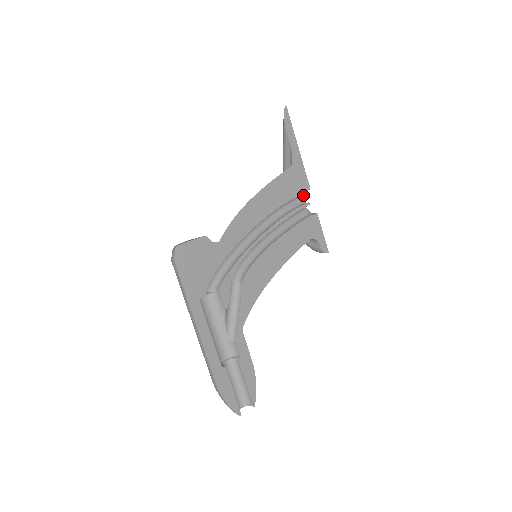
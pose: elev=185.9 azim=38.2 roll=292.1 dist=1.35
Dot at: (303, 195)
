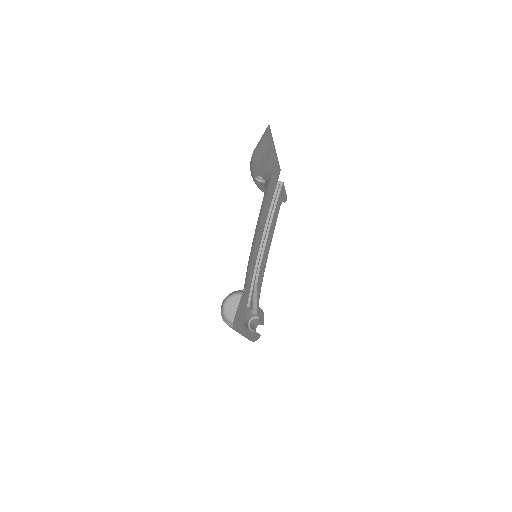
Dot at: occluded
